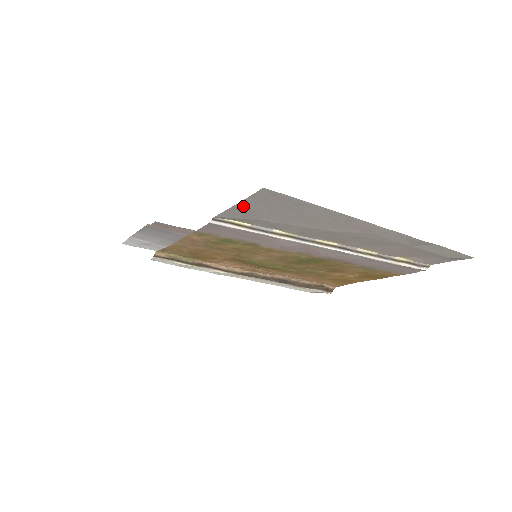
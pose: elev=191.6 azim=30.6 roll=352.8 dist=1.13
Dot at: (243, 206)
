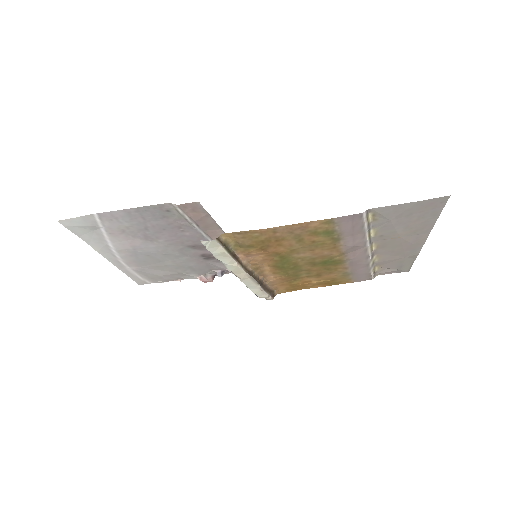
Dot at: (410, 205)
